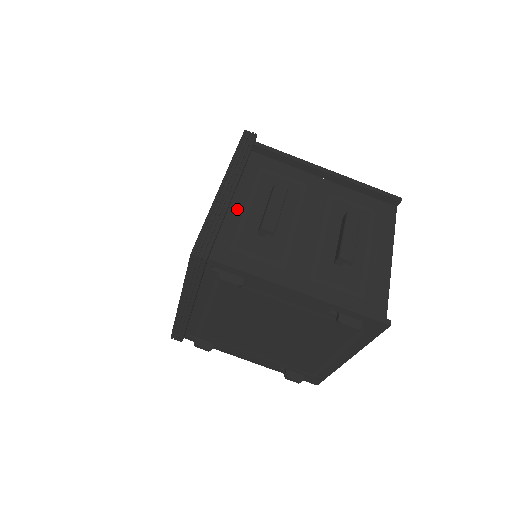
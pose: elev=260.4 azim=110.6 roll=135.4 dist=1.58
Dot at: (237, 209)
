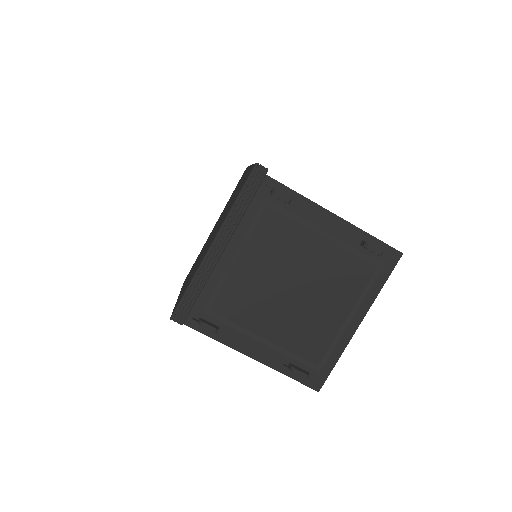
Dot at: occluded
